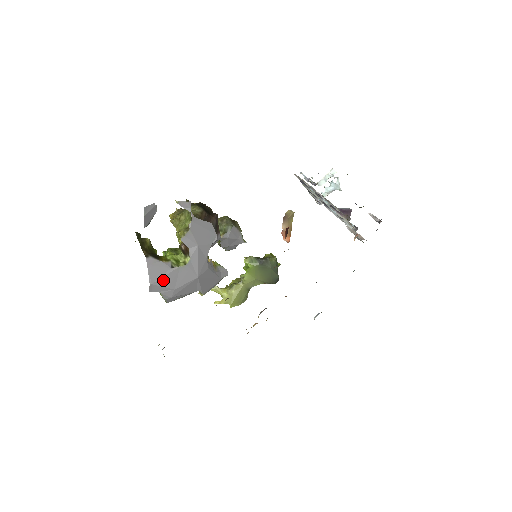
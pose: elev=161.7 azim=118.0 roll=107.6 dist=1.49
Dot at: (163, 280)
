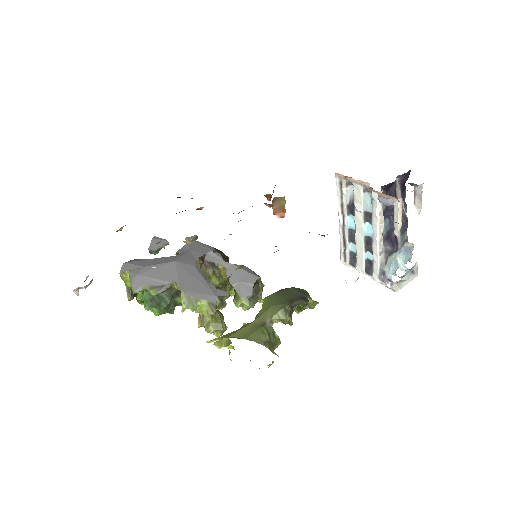
Dot at: (138, 262)
